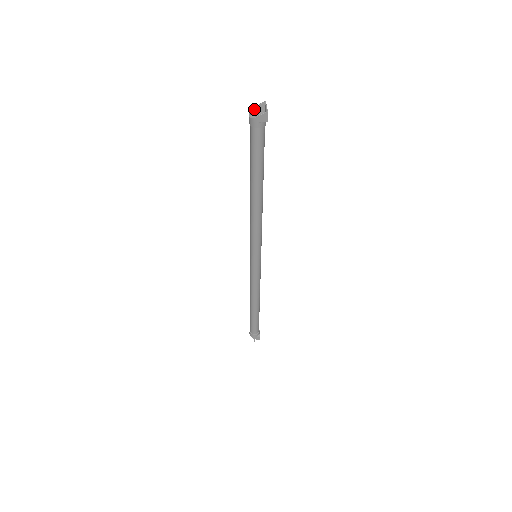
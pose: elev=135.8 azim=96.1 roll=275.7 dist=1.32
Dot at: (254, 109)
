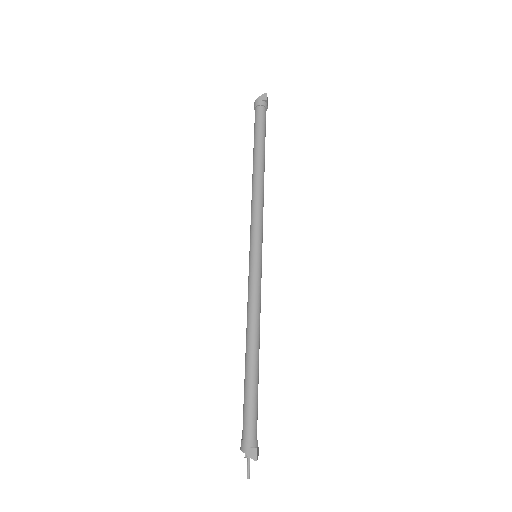
Dot at: occluded
